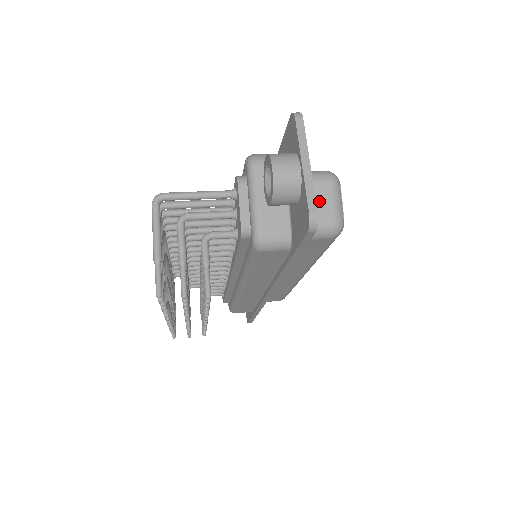
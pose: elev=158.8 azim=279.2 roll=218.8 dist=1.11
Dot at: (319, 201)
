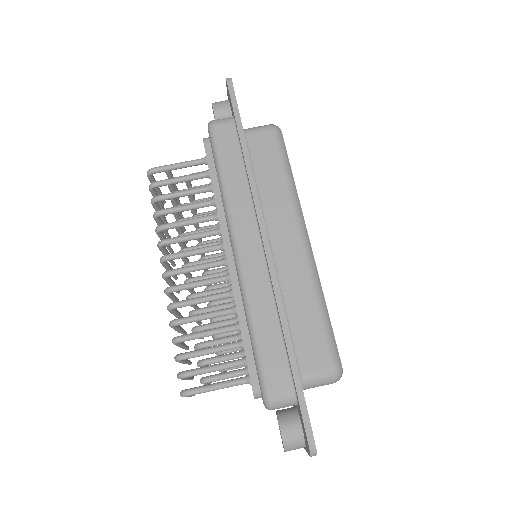
Dot at: occluded
